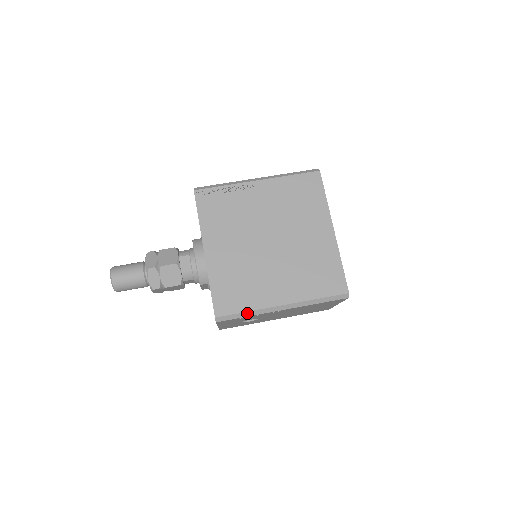
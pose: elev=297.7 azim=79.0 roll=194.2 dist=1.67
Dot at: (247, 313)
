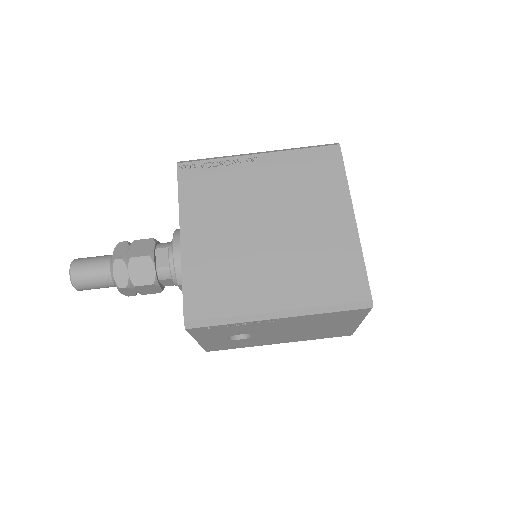
Dot at: (228, 319)
